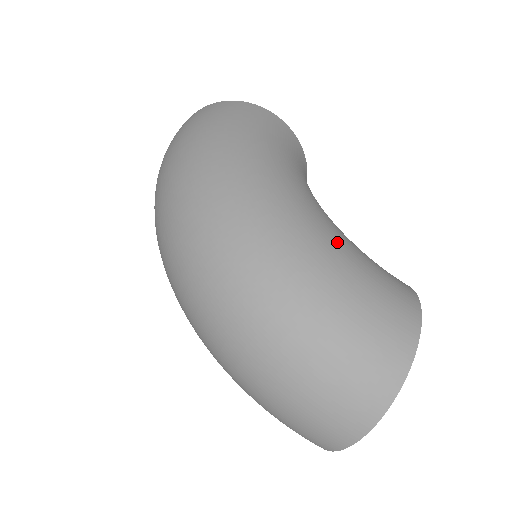
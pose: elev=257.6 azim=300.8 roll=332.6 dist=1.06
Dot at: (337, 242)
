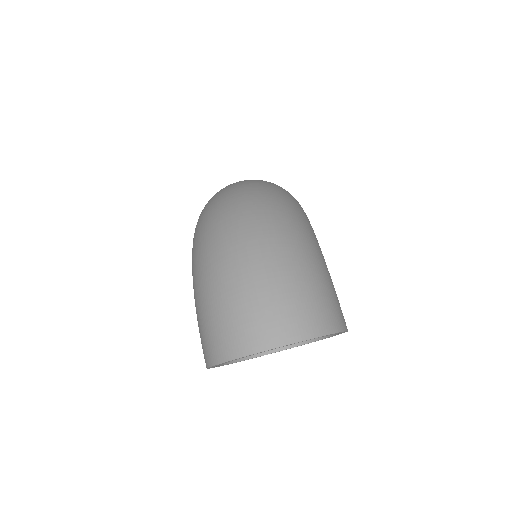
Dot at: occluded
